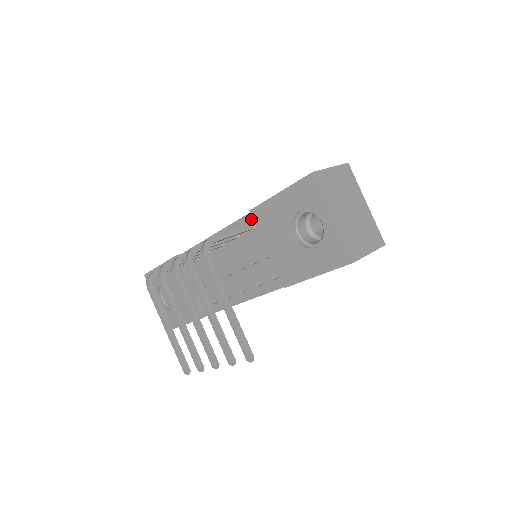
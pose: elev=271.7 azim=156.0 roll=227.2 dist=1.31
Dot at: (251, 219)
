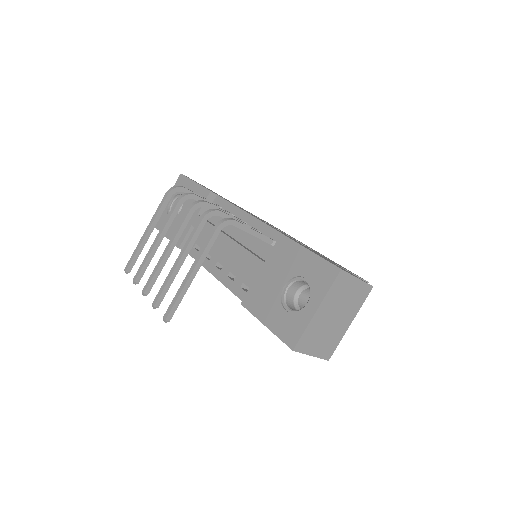
Dot at: (277, 237)
